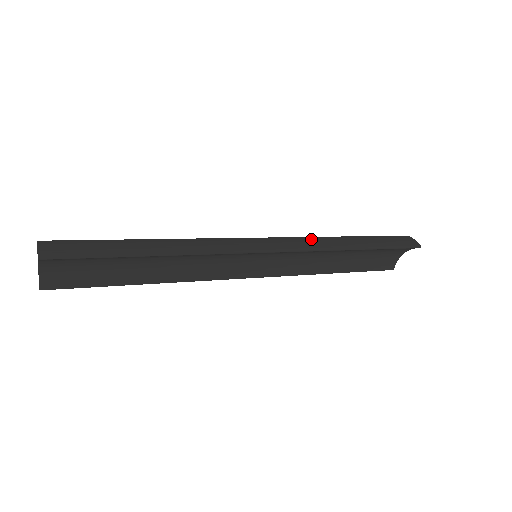
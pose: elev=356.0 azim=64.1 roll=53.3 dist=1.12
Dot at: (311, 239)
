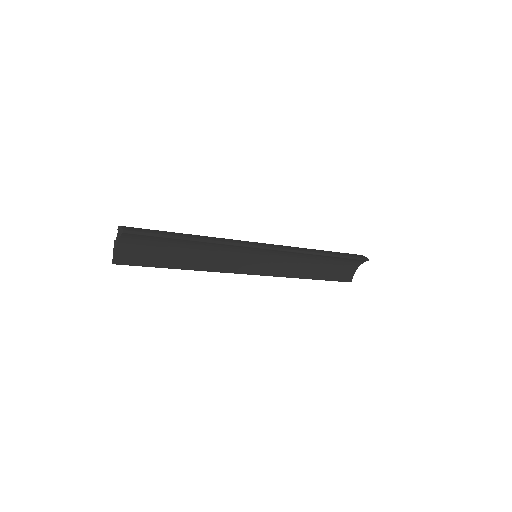
Dot at: (293, 247)
